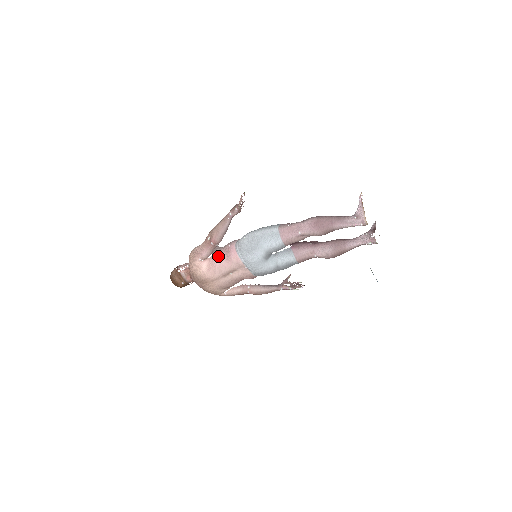
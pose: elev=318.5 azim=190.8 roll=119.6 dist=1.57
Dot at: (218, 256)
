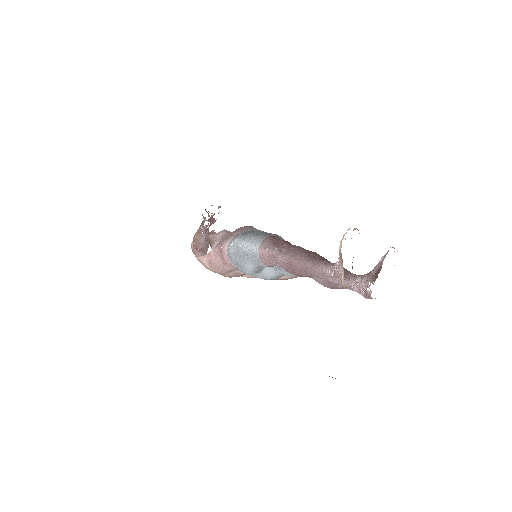
Dot at: (214, 255)
